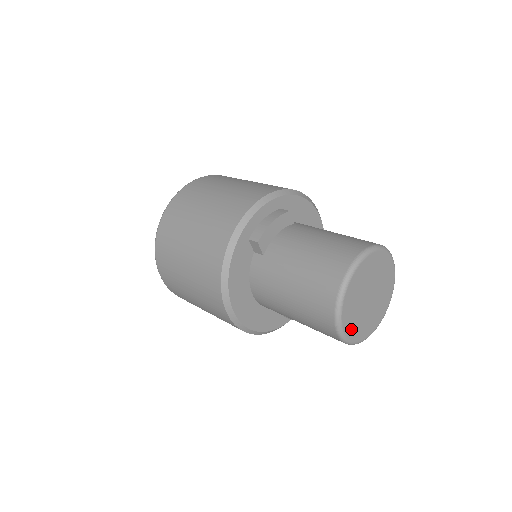
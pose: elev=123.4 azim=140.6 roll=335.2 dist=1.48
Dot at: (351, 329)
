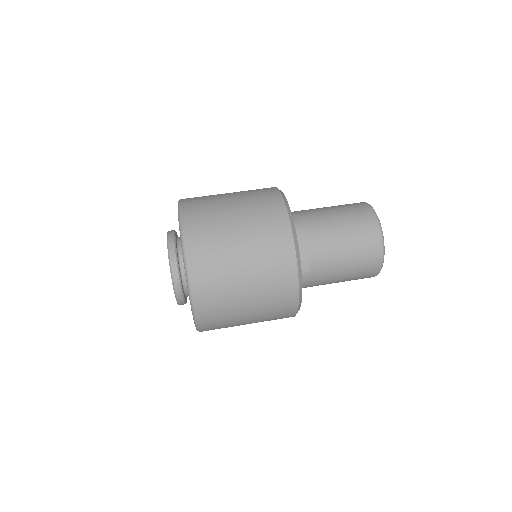
Dot at: occluded
